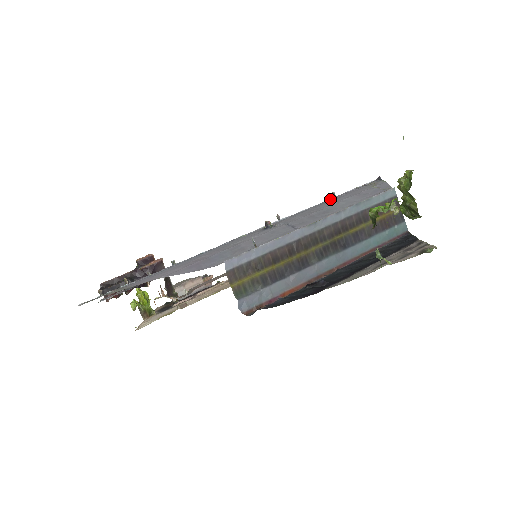
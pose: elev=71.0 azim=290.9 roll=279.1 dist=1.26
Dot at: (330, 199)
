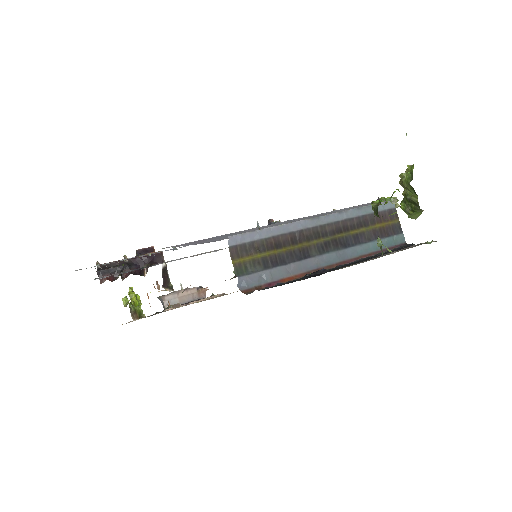
Dot at: occluded
